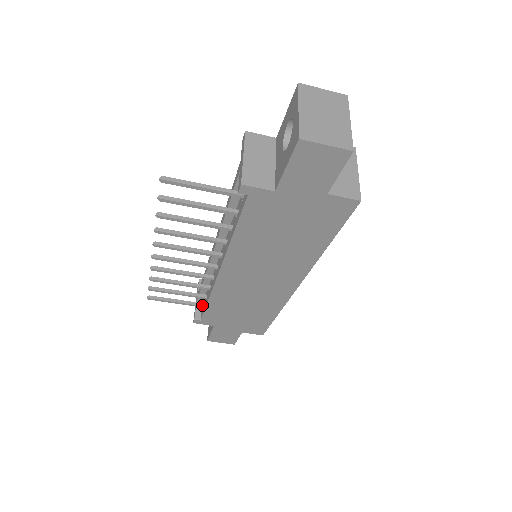
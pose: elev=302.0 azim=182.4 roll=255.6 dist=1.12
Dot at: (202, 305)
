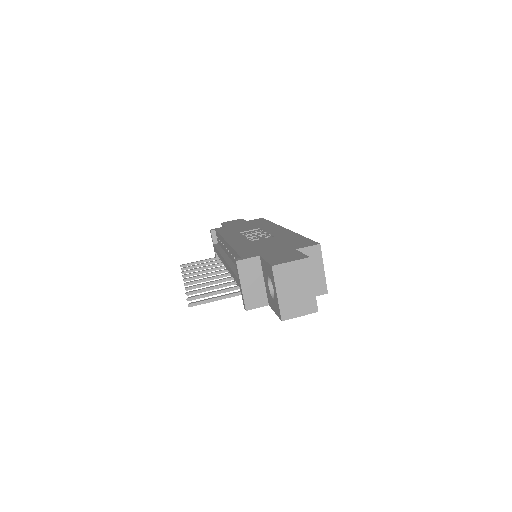
Dot at: occluded
